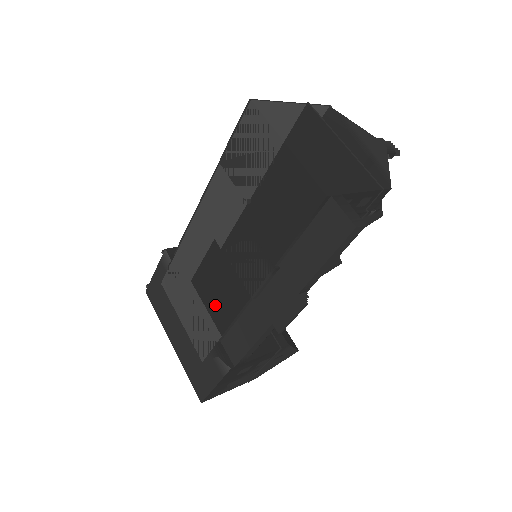
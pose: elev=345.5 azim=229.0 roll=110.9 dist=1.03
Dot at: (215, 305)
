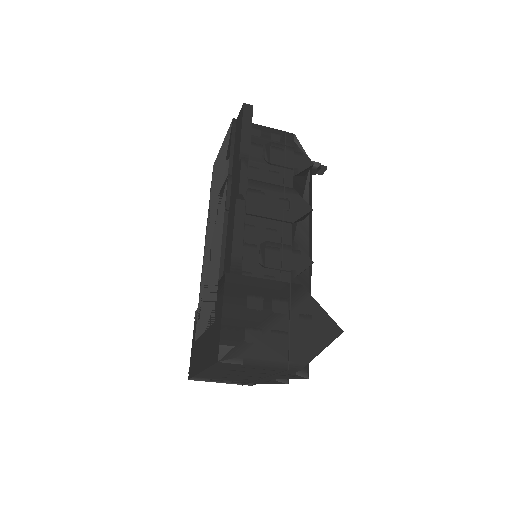
Dot at: (215, 263)
